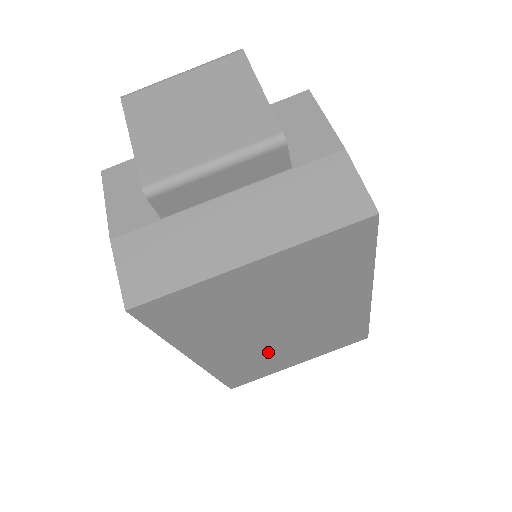
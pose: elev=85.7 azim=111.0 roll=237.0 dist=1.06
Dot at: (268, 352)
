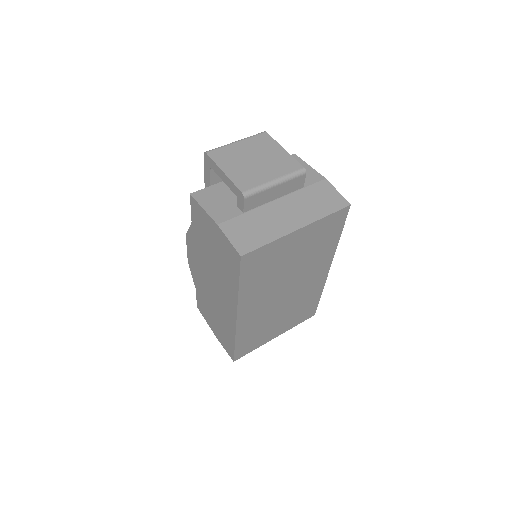
Dot at: (269, 318)
